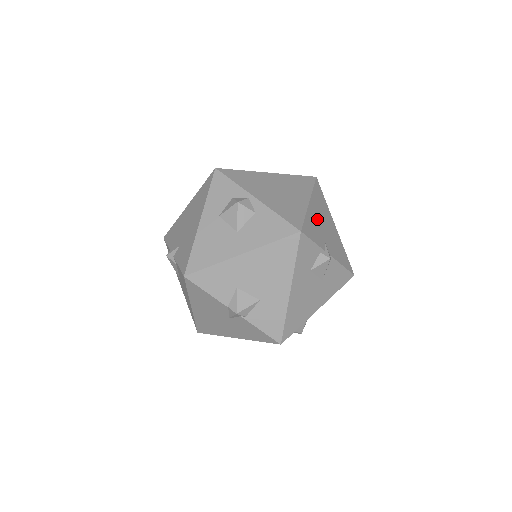
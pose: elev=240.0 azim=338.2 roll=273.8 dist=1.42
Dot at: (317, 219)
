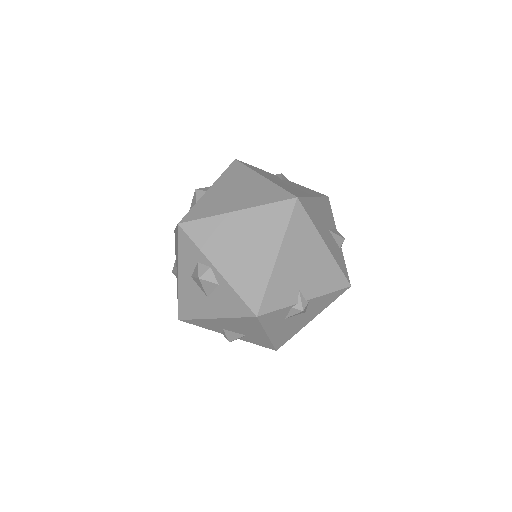
Dot at: (289, 270)
